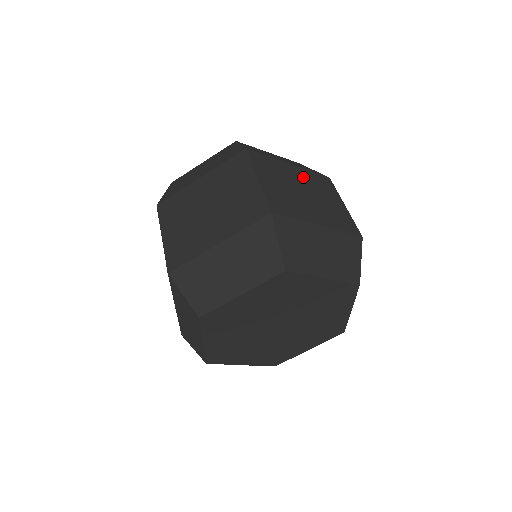
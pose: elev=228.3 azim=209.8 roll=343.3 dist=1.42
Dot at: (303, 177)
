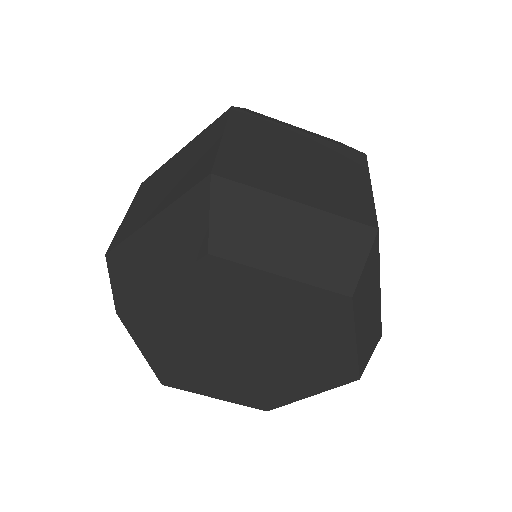
Dot at: occluded
